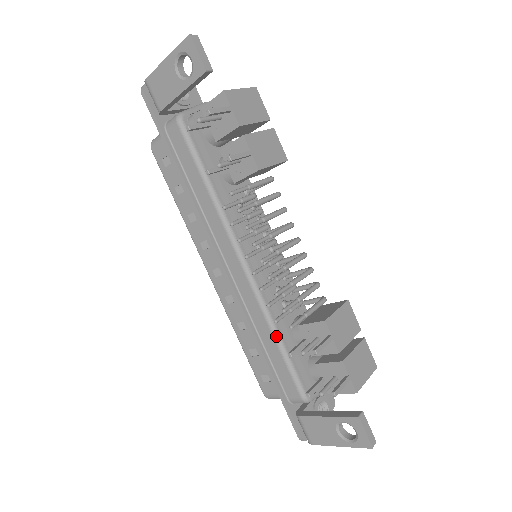
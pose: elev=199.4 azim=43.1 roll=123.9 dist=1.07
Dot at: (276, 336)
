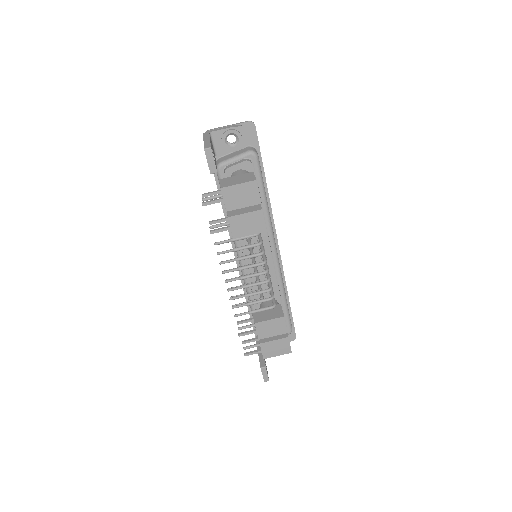
Dot at: occluded
